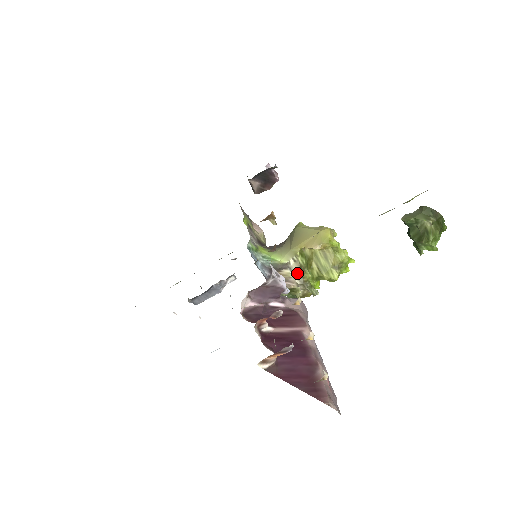
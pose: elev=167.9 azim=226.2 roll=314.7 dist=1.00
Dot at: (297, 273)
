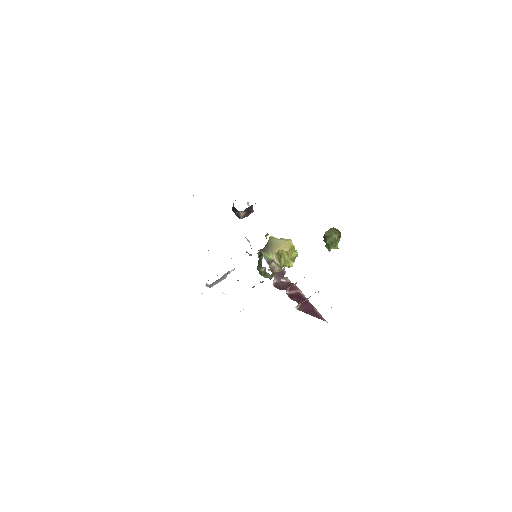
Dot at: (278, 264)
